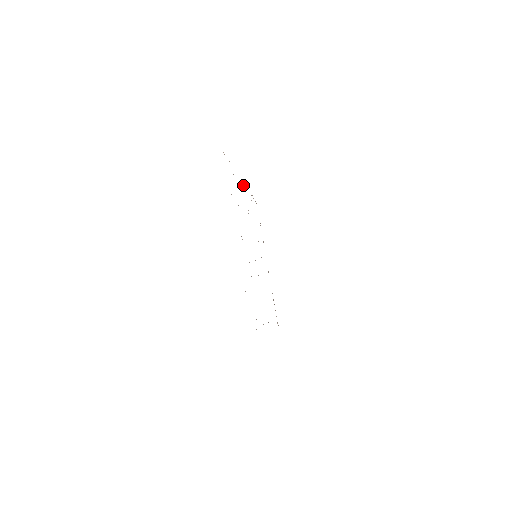
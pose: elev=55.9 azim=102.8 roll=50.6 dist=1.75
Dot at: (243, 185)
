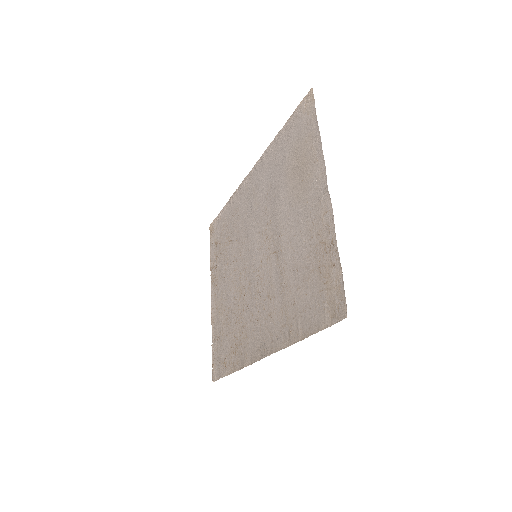
Dot at: (251, 174)
